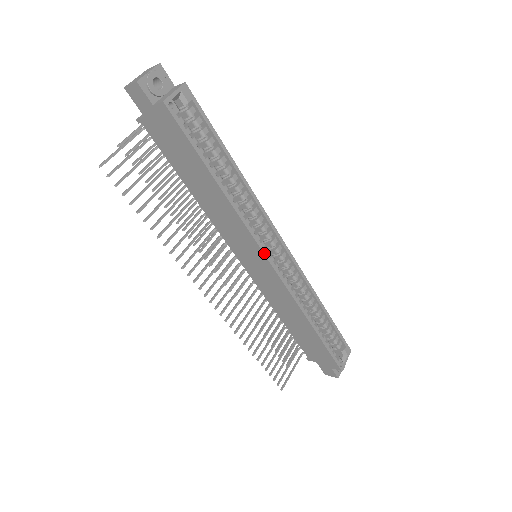
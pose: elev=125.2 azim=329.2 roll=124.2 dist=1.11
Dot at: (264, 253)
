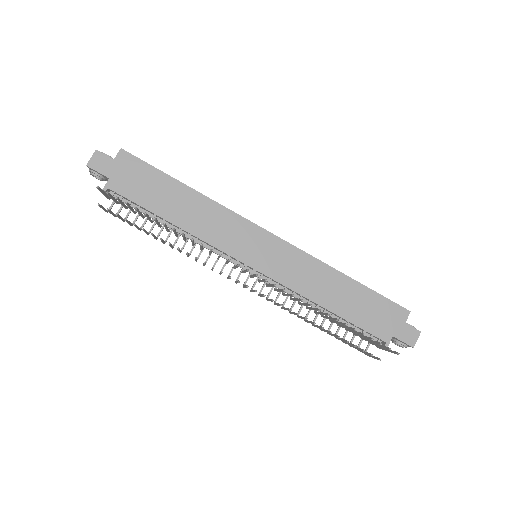
Dot at: (258, 226)
